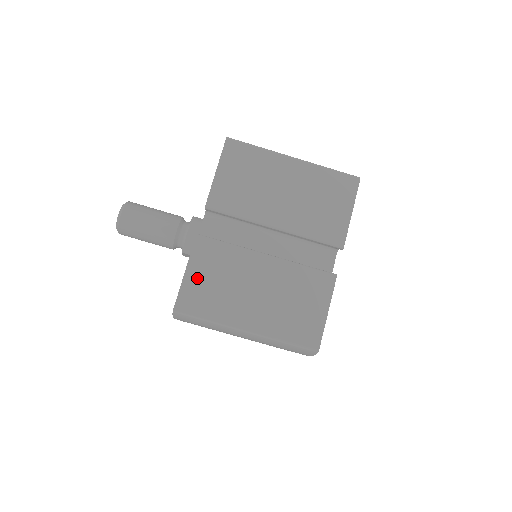
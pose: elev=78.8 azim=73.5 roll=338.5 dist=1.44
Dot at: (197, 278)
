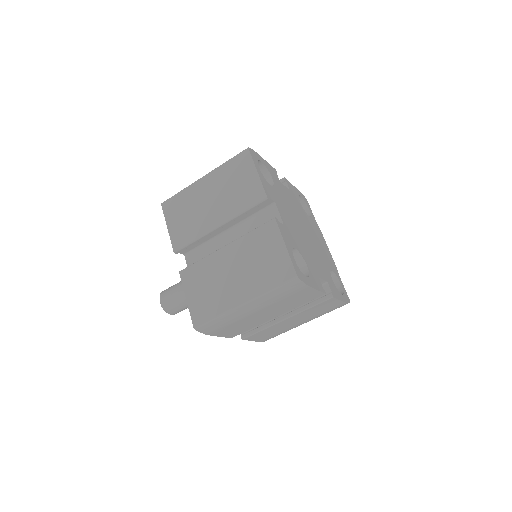
Dot at: (195, 297)
